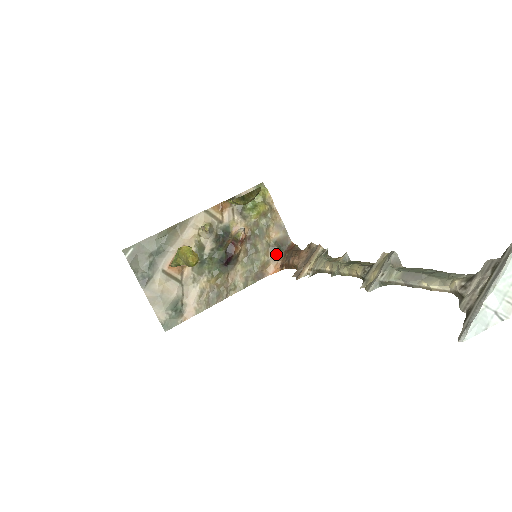
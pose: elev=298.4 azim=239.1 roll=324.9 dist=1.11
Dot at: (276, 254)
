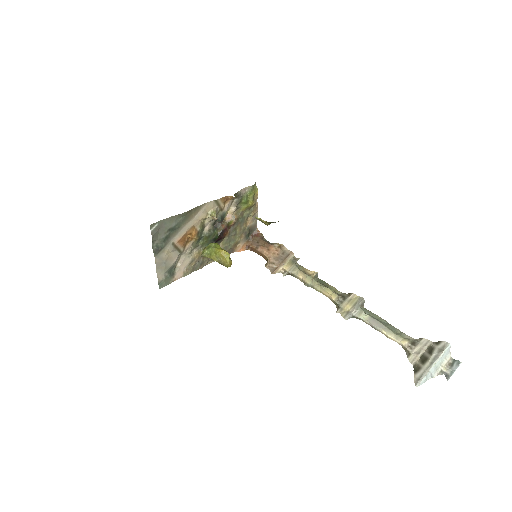
Dot at: (246, 237)
